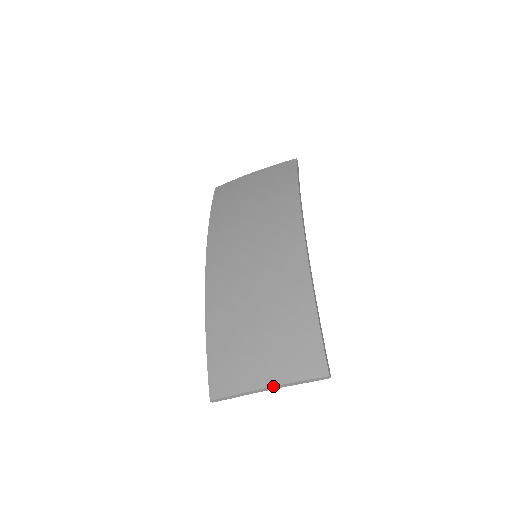
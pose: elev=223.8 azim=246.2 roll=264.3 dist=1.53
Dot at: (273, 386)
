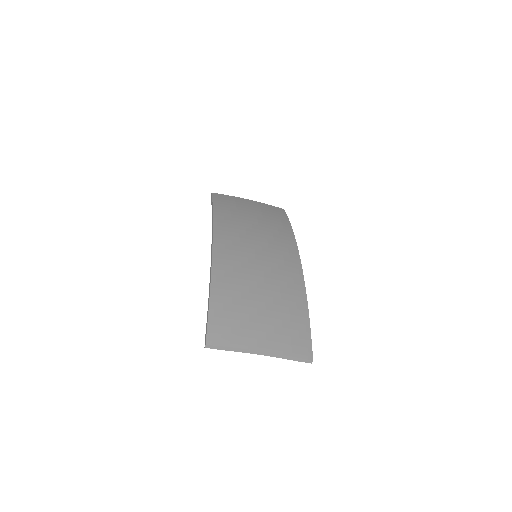
Dot at: (268, 352)
